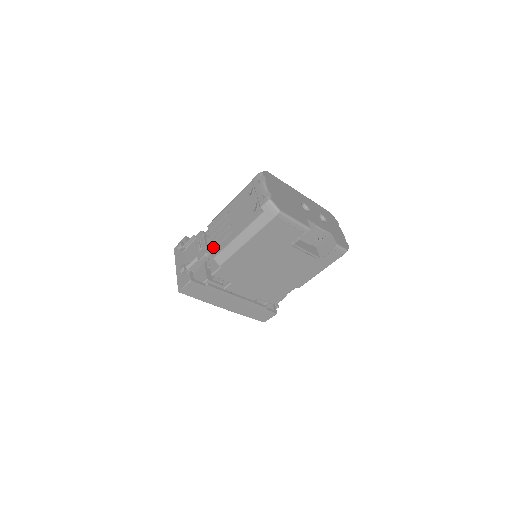
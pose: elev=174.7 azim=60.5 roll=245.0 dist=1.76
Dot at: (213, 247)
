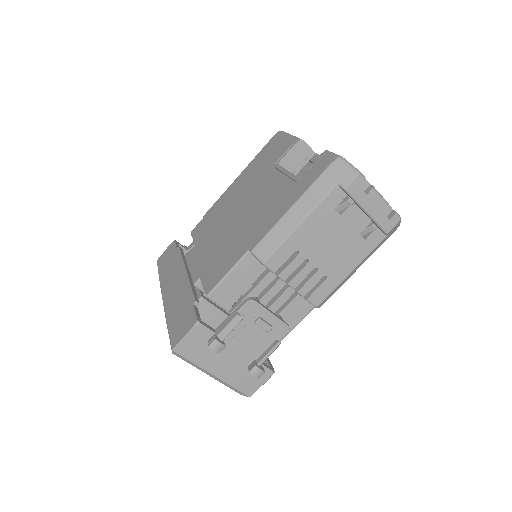
Dot at: occluded
